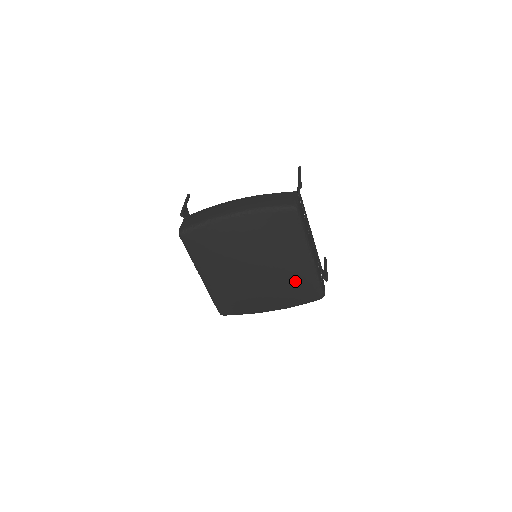
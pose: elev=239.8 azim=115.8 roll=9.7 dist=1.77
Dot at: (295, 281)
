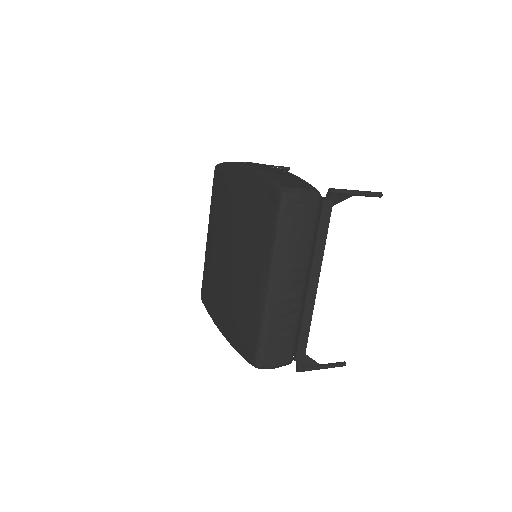
Dot at: (244, 307)
